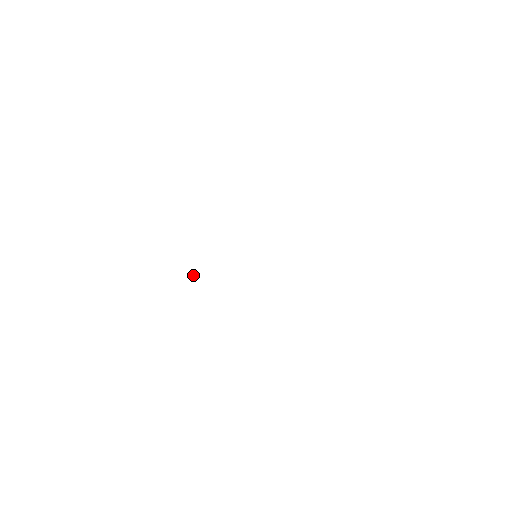
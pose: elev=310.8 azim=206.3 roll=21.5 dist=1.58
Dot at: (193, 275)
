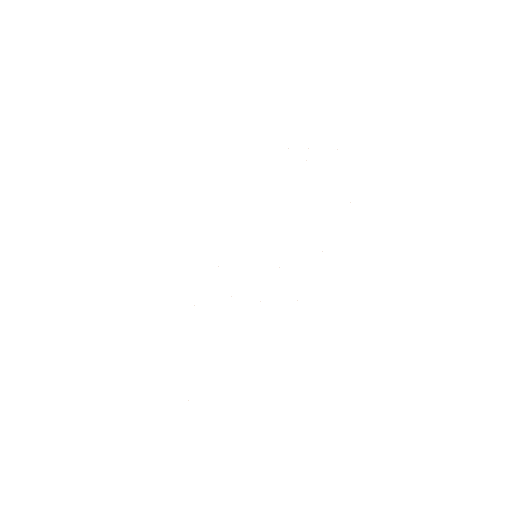
Dot at: occluded
